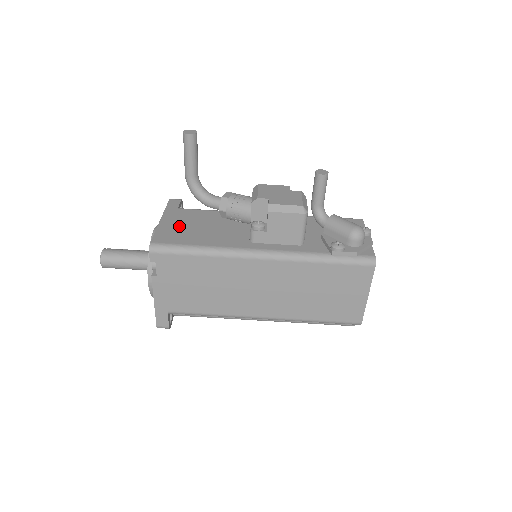
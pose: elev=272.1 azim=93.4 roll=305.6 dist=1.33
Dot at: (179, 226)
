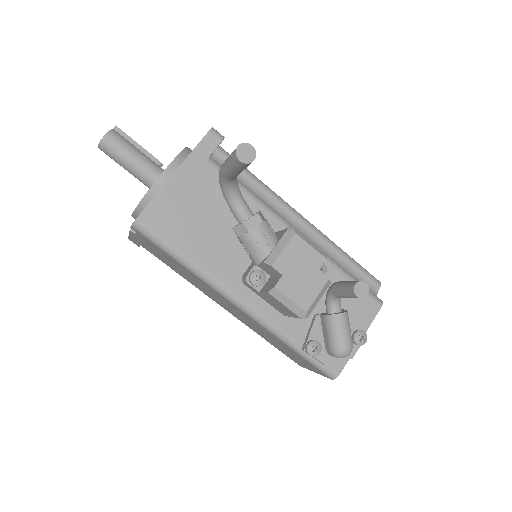
Dot at: (186, 202)
